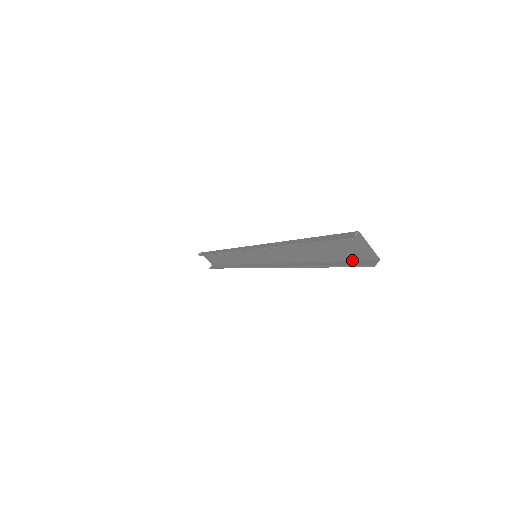
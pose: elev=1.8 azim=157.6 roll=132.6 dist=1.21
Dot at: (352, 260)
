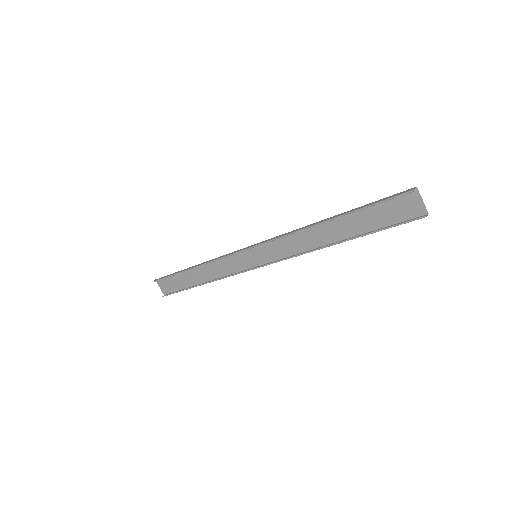
Dot at: (393, 224)
